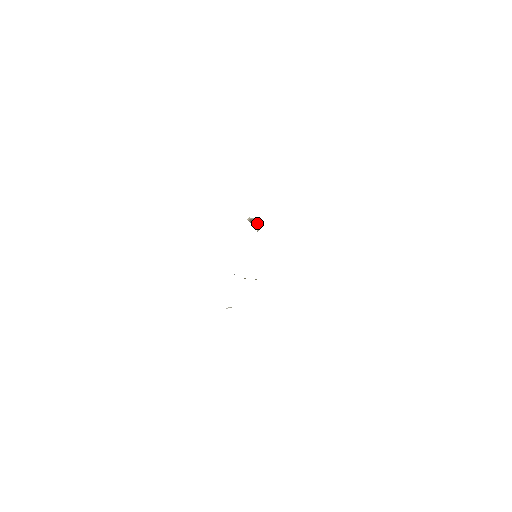
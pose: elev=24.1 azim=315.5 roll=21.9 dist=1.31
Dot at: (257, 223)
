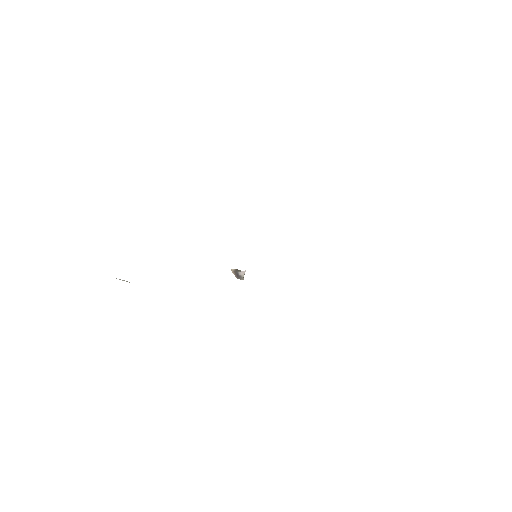
Dot at: occluded
